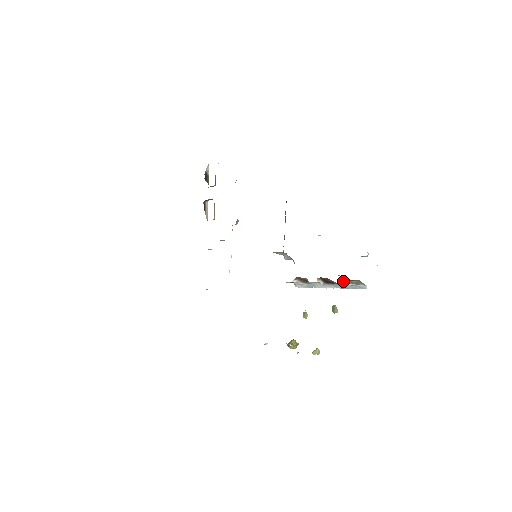
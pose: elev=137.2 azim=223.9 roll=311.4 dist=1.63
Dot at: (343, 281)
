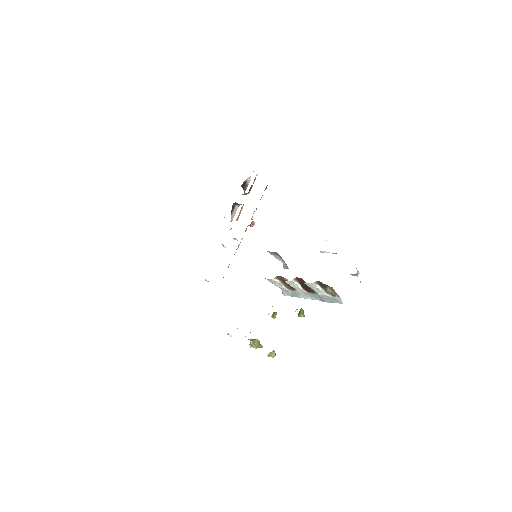
Dot at: (314, 283)
